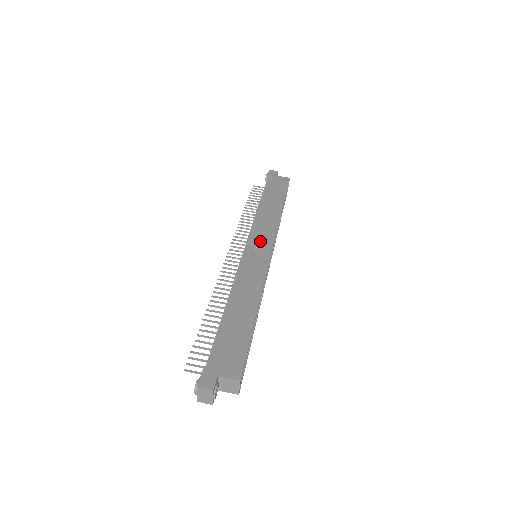
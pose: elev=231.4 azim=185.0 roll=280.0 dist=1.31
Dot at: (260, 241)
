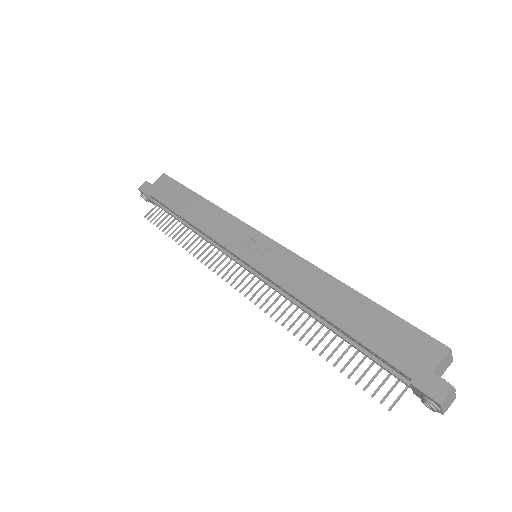
Dot at: (241, 241)
